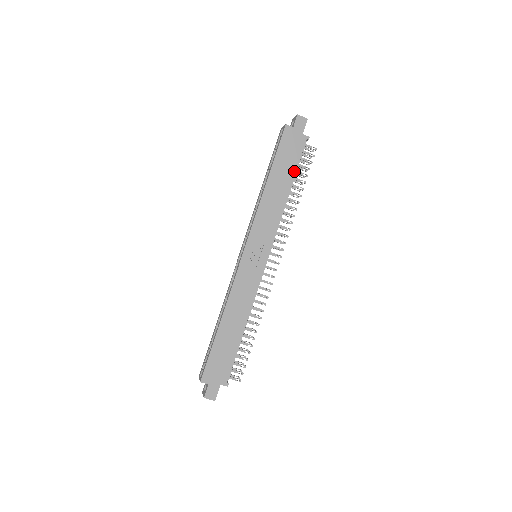
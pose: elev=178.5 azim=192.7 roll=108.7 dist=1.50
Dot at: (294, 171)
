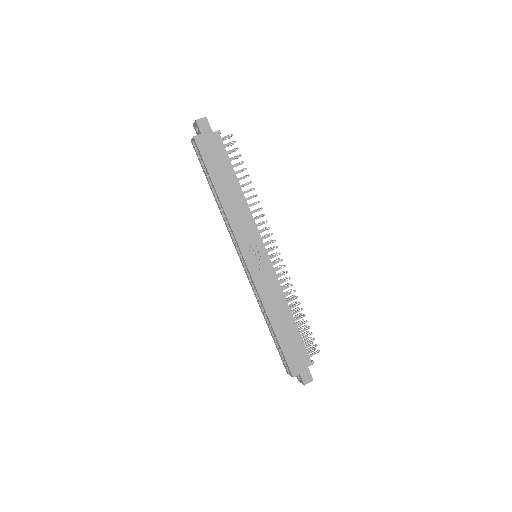
Dot at: (231, 168)
